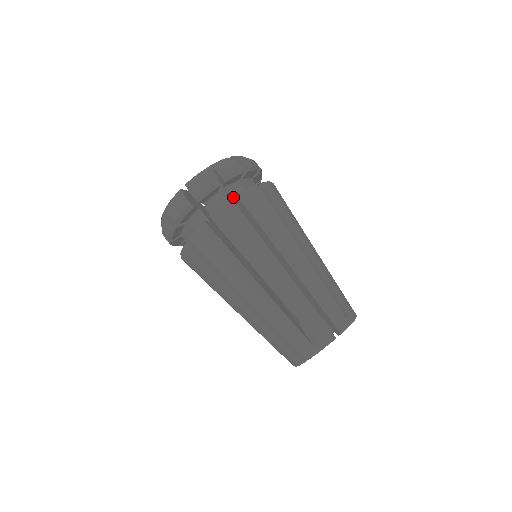
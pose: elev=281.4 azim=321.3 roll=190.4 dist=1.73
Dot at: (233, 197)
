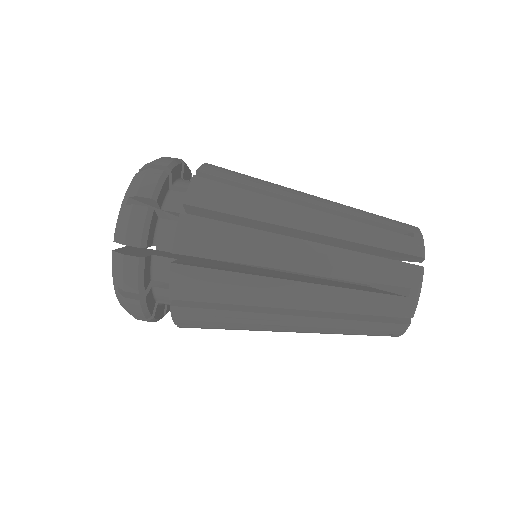
Dot at: occluded
